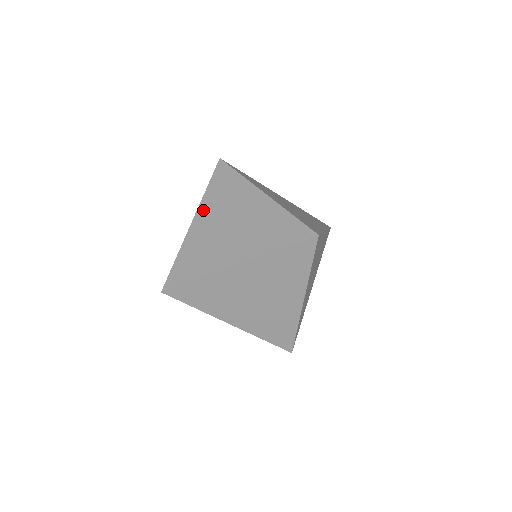
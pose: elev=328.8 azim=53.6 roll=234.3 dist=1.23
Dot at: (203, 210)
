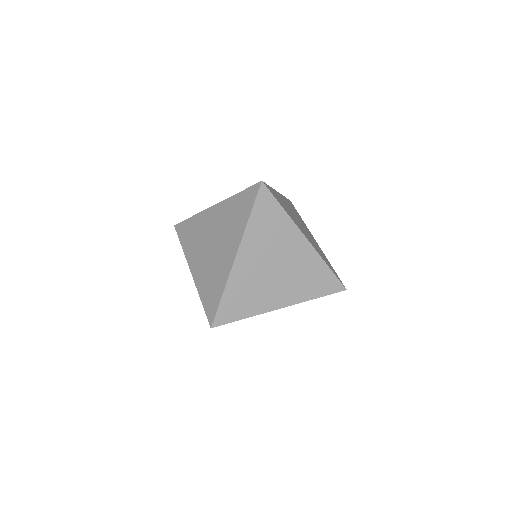
Dot at: (247, 245)
